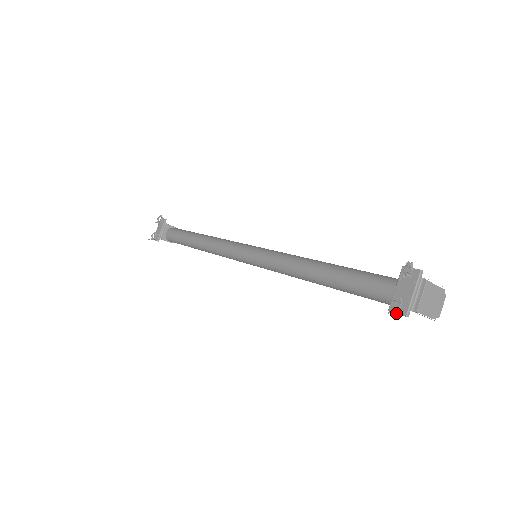
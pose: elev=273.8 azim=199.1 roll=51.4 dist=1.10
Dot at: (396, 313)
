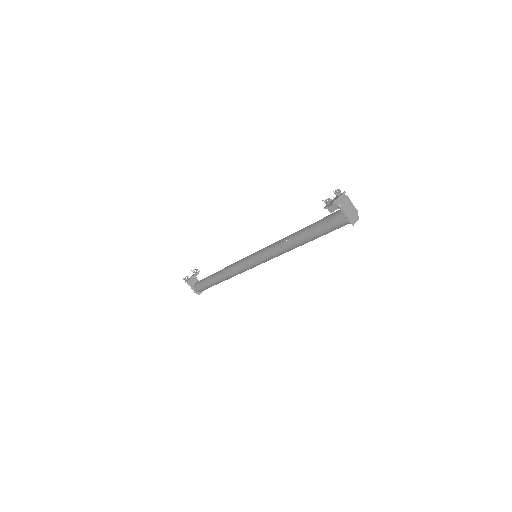
Dot at: occluded
